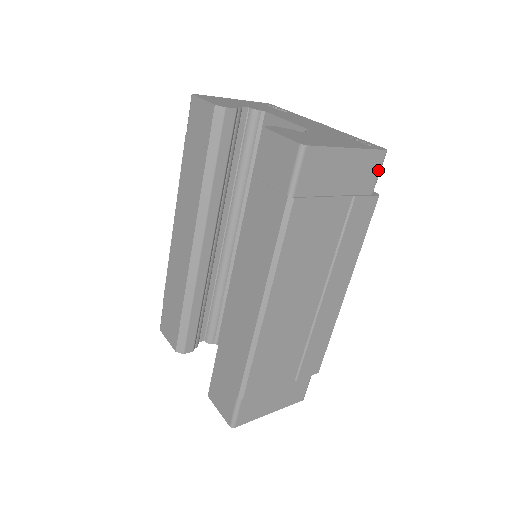
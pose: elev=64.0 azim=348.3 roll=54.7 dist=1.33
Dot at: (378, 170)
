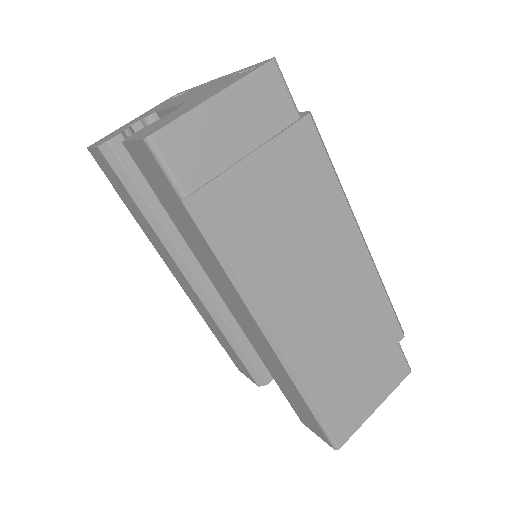
Dot at: (282, 88)
